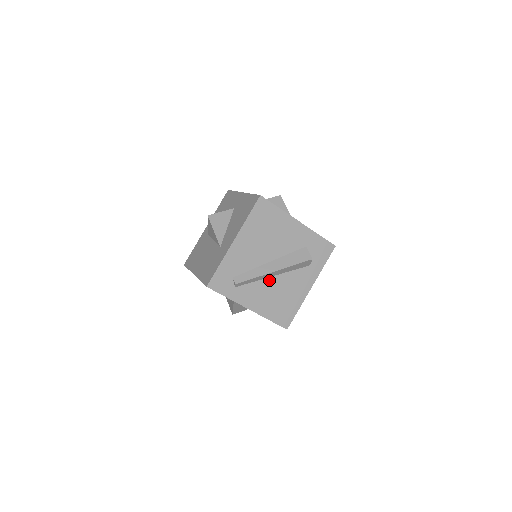
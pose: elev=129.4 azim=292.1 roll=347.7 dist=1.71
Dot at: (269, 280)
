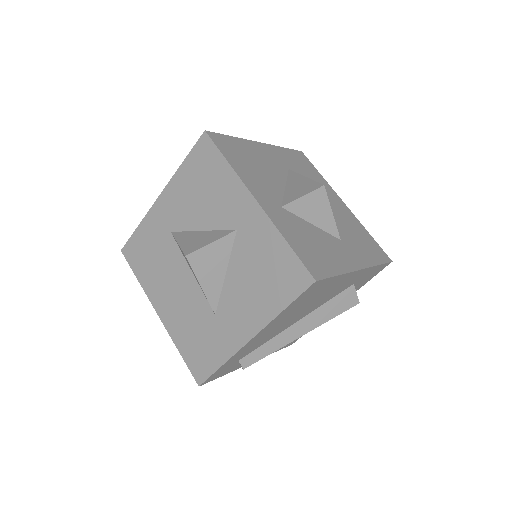
Dot at: occluded
